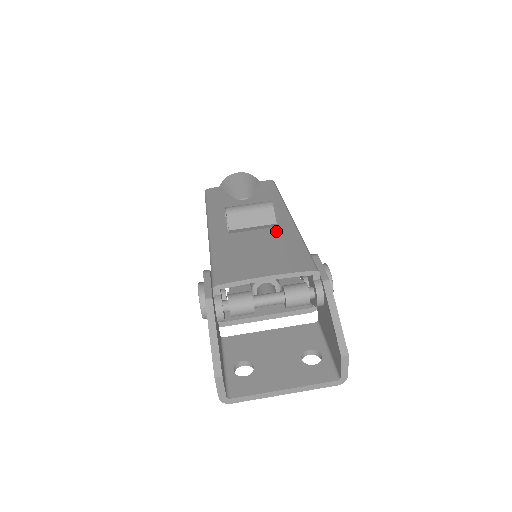
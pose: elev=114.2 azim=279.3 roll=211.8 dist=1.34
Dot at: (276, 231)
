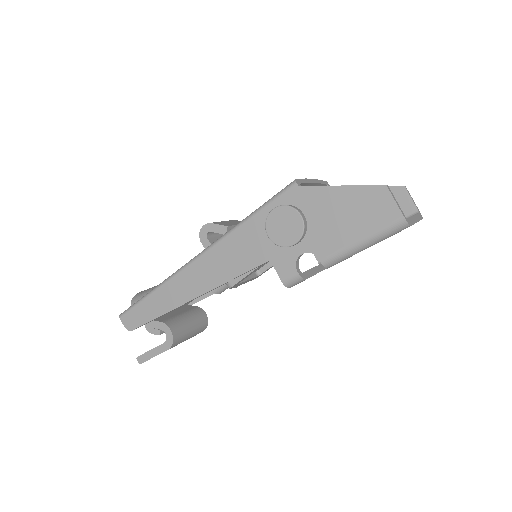
Dot at: occluded
